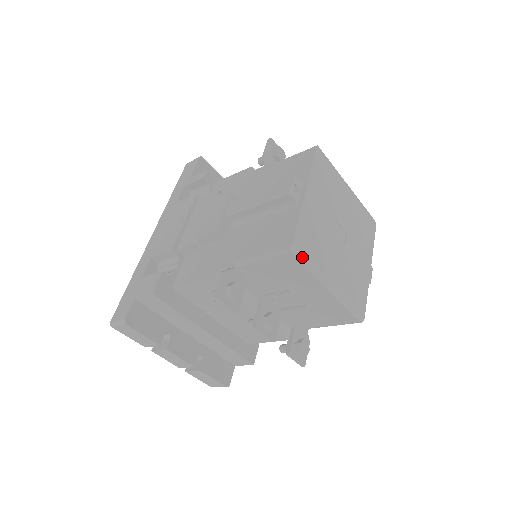
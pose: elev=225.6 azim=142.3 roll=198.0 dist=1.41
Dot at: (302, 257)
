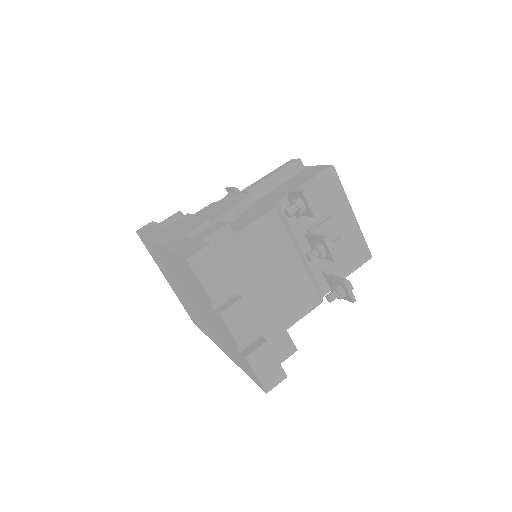
Dot at: (337, 178)
